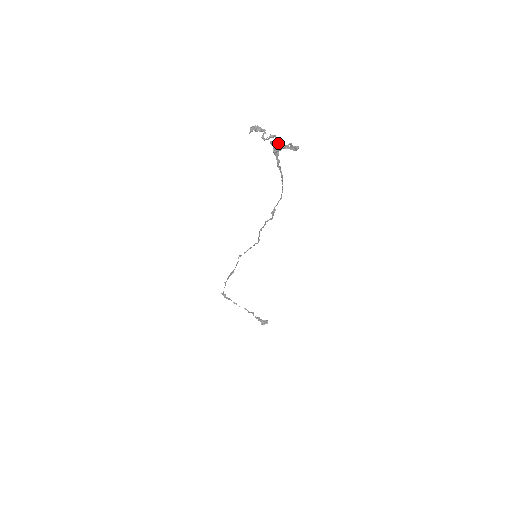
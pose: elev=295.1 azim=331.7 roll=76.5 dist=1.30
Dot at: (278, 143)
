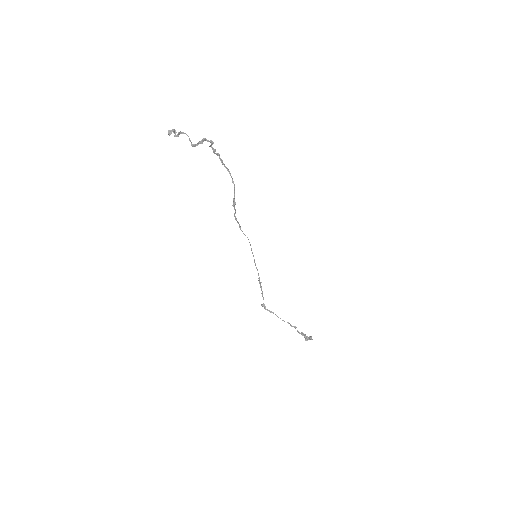
Dot at: (211, 144)
